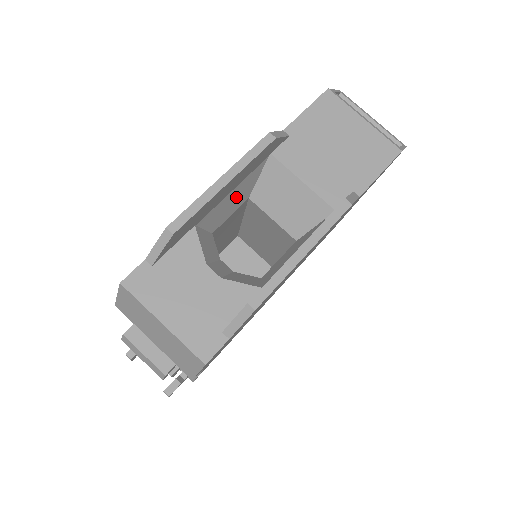
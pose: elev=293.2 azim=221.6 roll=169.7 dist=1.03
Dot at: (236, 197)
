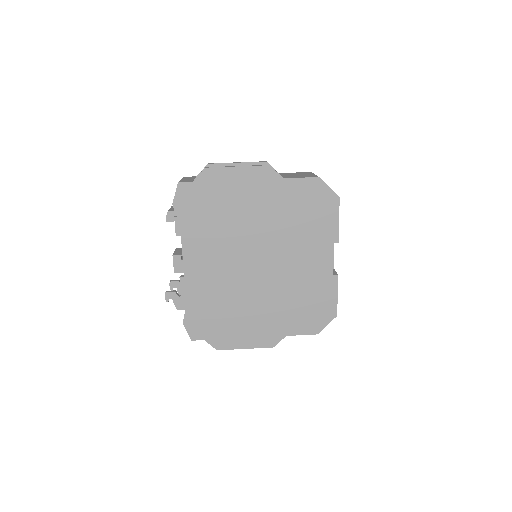
Dot at: occluded
